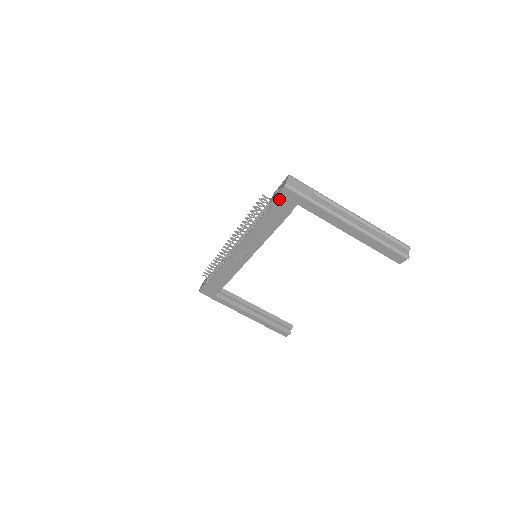
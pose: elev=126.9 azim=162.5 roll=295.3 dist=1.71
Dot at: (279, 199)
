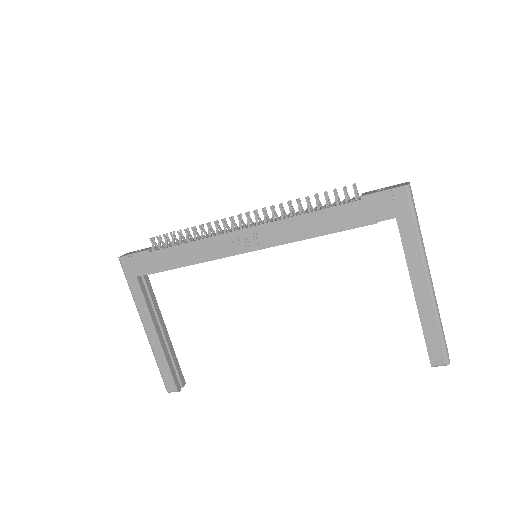
Dot at: (382, 197)
